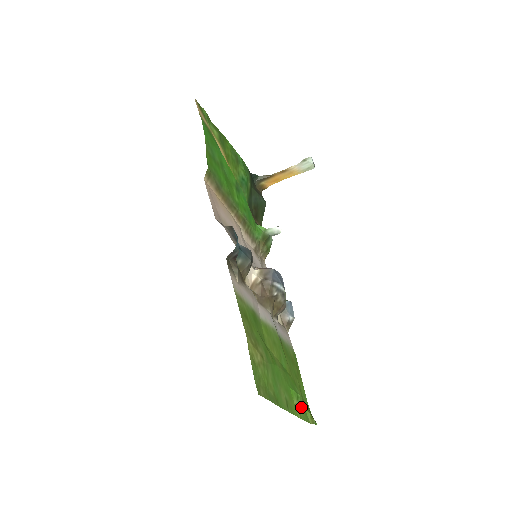
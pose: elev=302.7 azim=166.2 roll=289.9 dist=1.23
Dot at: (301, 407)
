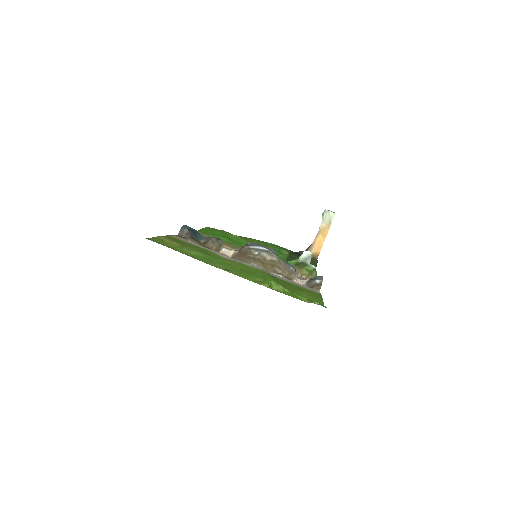
Dot at: (277, 288)
